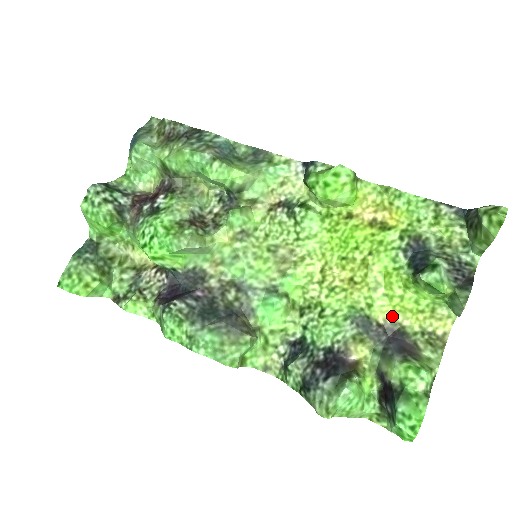
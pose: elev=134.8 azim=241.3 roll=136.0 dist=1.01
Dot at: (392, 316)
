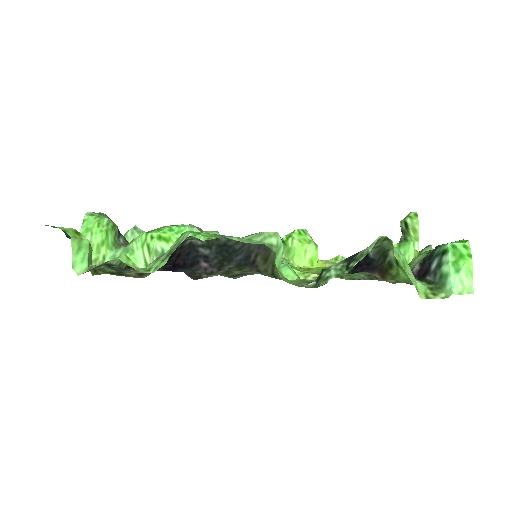
Dot at: occluded
